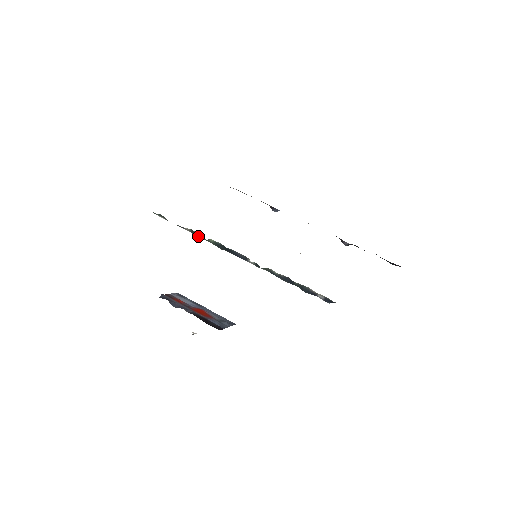
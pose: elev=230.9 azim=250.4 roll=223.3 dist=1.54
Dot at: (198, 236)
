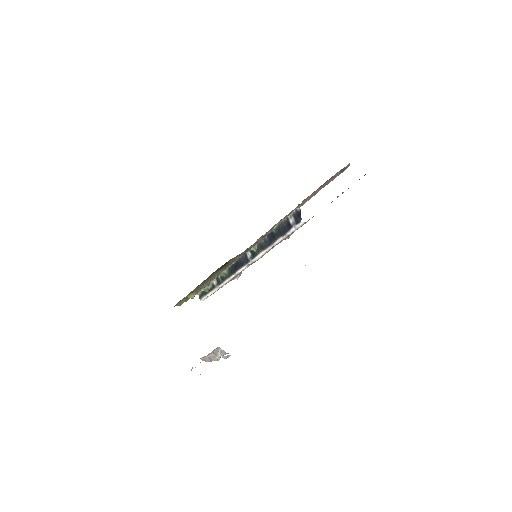
Dot at: (221, 280)
